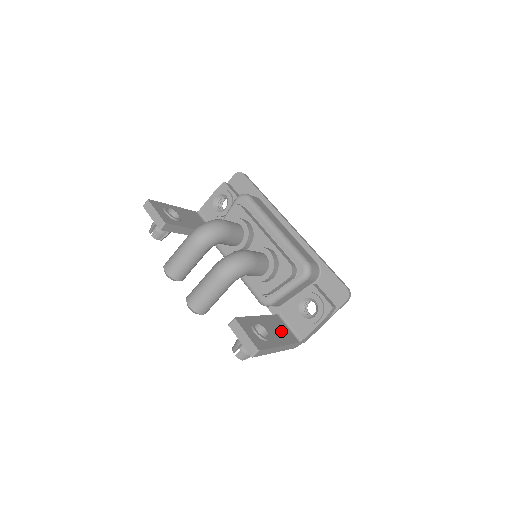
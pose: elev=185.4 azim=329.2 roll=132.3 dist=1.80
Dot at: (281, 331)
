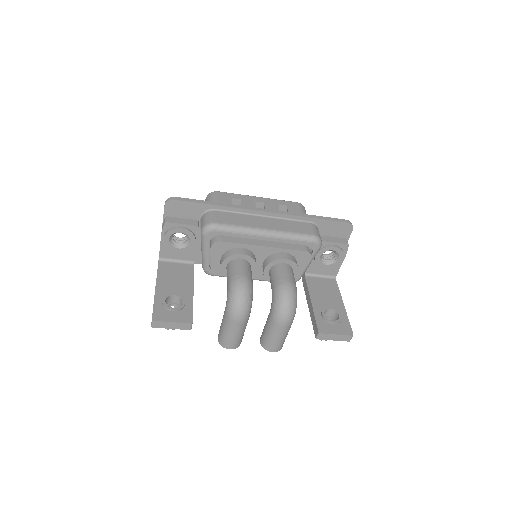
Dot at: (326, 290)
